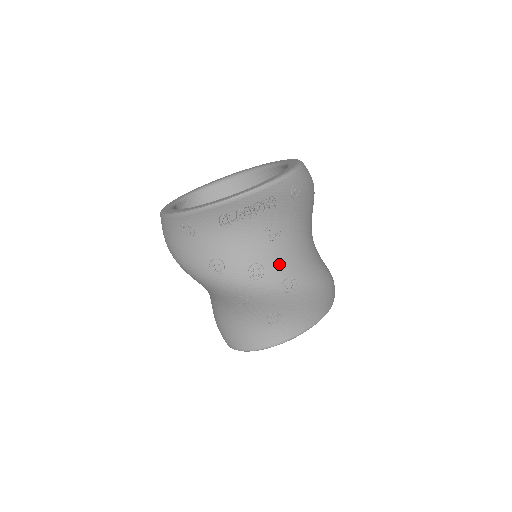
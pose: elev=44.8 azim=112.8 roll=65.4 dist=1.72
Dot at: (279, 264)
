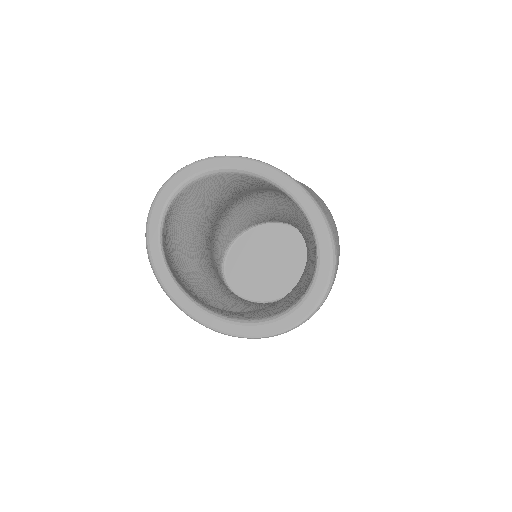
Dot at: occluded
